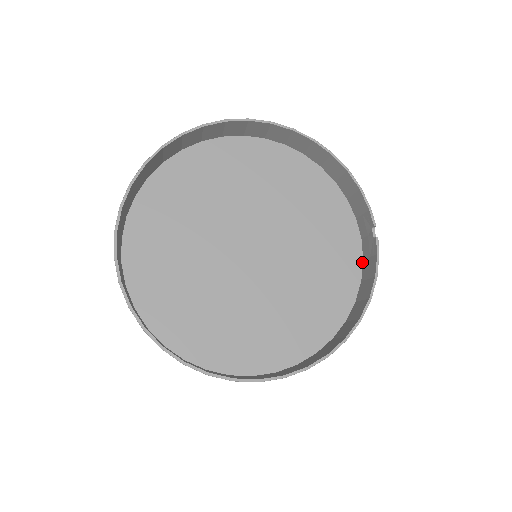
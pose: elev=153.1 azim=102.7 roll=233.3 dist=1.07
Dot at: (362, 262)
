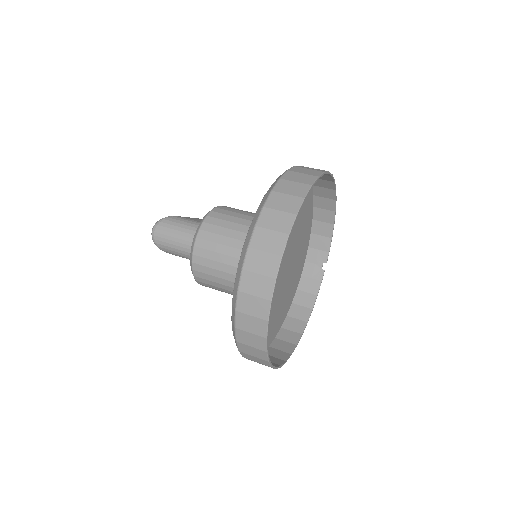
Dot at: (301, 277)
